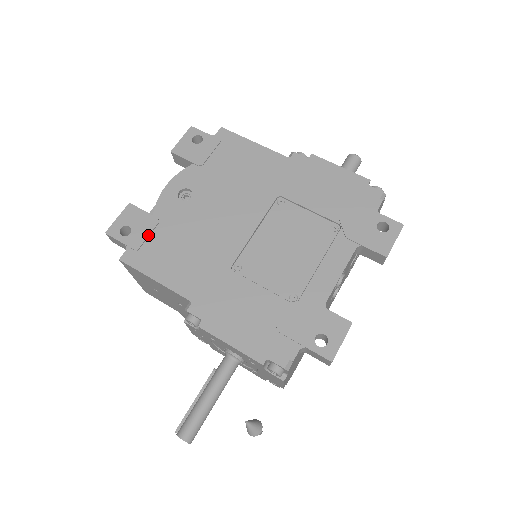
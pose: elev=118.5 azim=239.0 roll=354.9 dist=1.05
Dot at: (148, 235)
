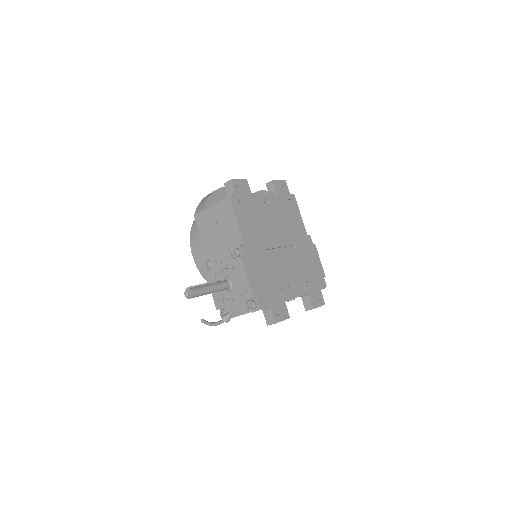
Dot at: (246, 201)
